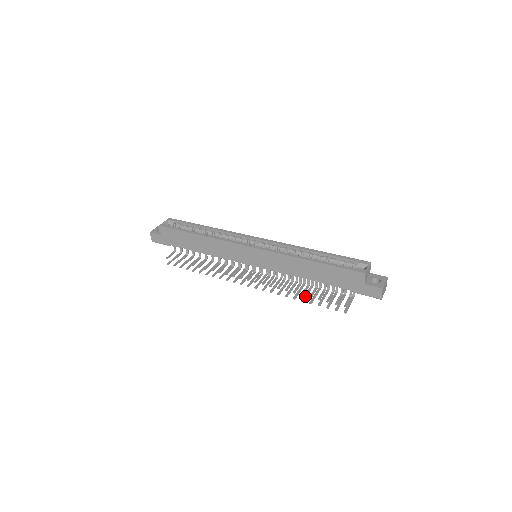
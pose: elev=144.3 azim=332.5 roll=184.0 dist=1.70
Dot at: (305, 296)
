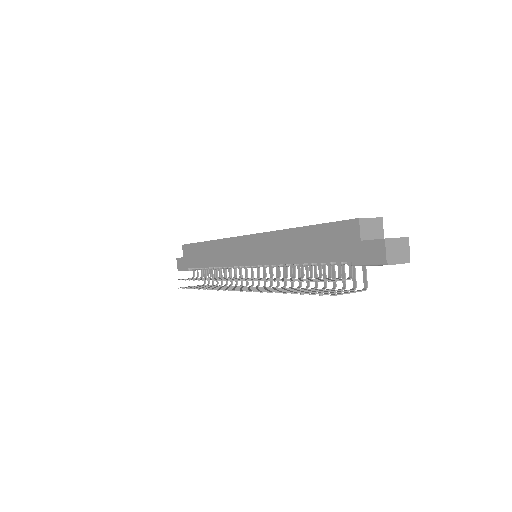
Dot at: (293, 291)
